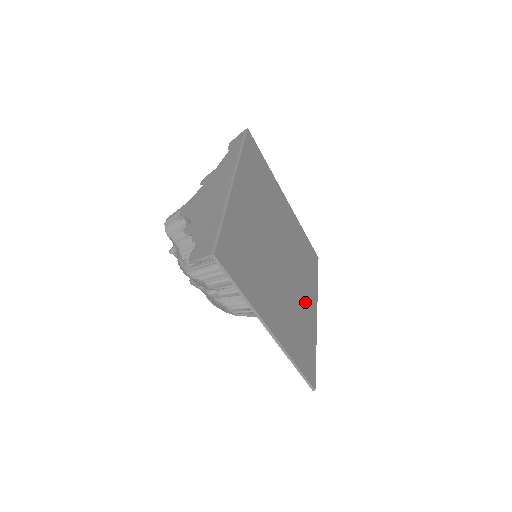
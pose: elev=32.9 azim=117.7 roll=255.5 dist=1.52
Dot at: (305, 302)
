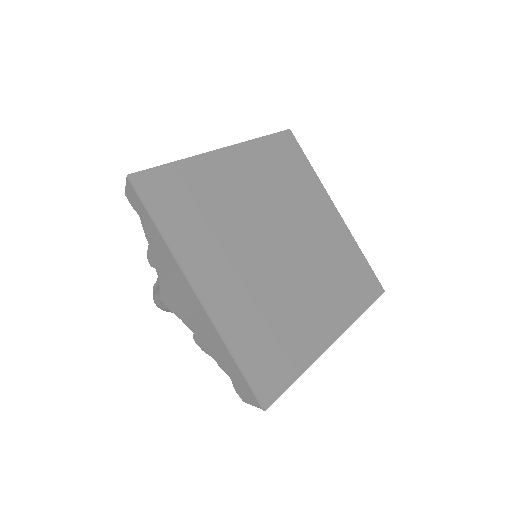
Dot at: (324, 228)
